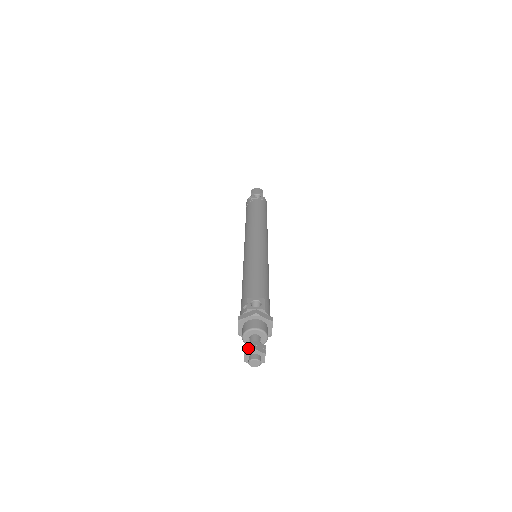
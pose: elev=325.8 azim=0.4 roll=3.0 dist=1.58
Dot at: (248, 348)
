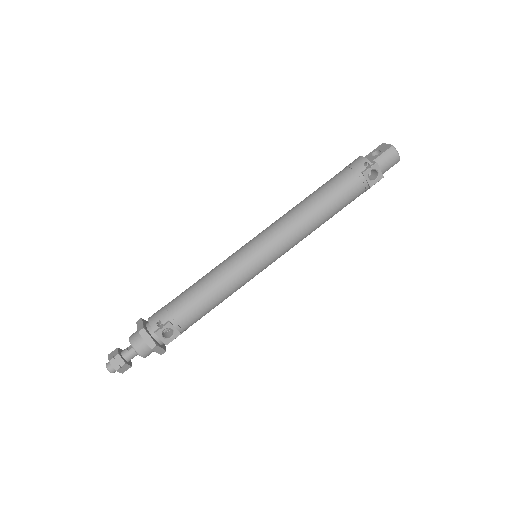
Dot at: (115, 362)
